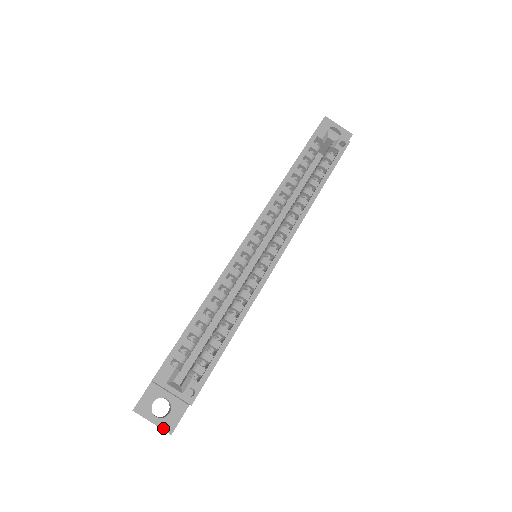
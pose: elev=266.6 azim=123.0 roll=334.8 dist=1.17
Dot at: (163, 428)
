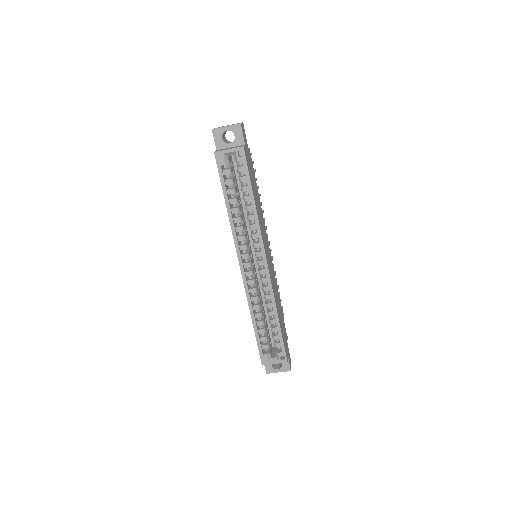
Dot at: (285, 371)
